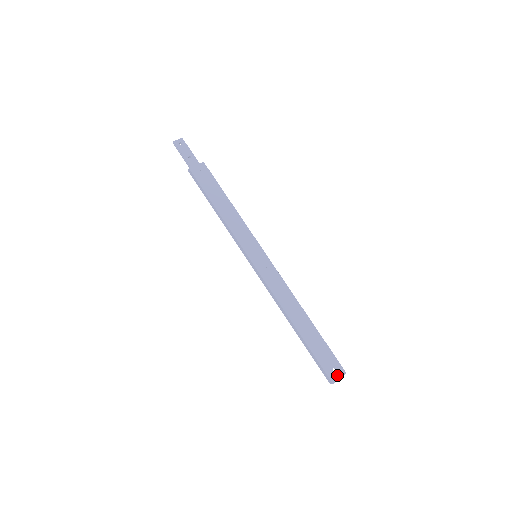
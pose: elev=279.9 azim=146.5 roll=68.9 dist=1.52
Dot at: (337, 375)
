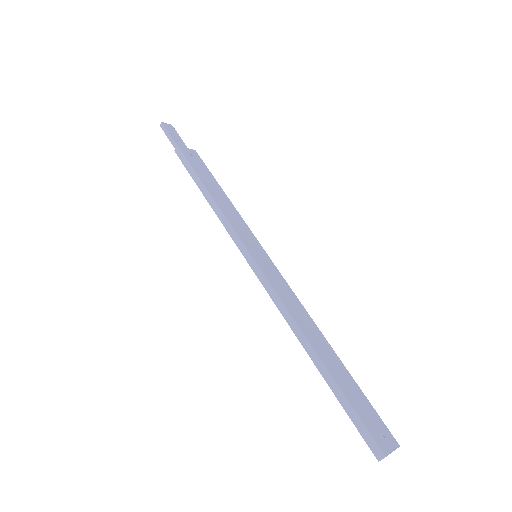
Dot at: (388, 445)
